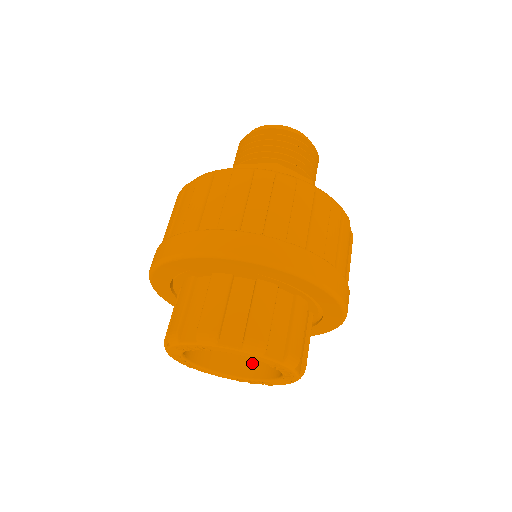
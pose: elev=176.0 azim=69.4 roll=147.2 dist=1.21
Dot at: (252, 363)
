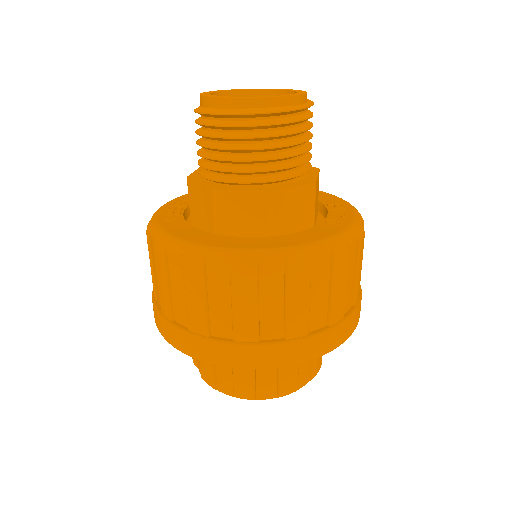
Dot at: occluded
